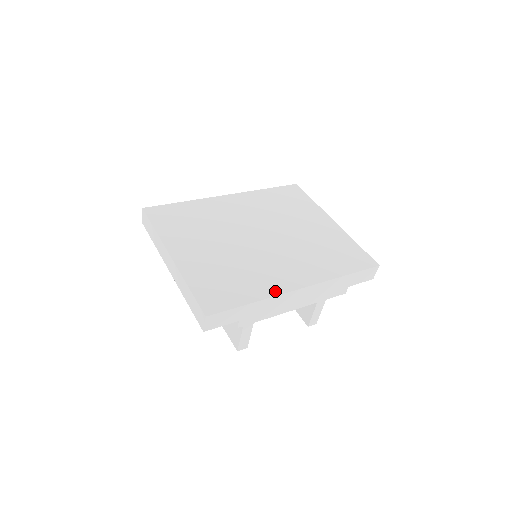
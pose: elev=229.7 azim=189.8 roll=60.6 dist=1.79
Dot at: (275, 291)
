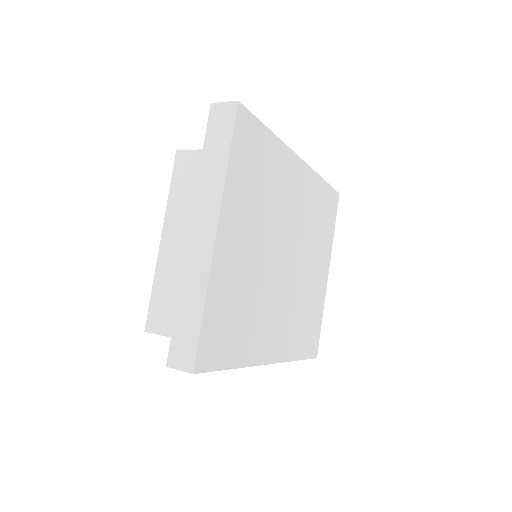
Dot at: (256, 358)
